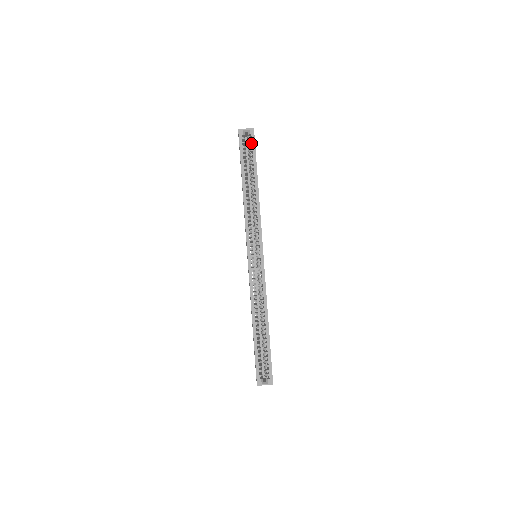
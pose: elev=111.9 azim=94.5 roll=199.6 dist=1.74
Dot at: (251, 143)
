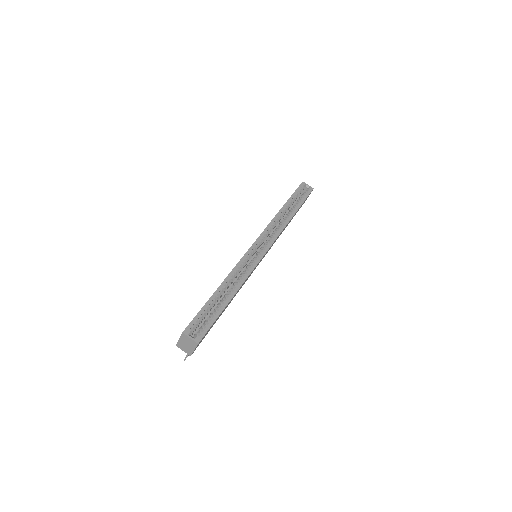
Dot at: (306, 194)
